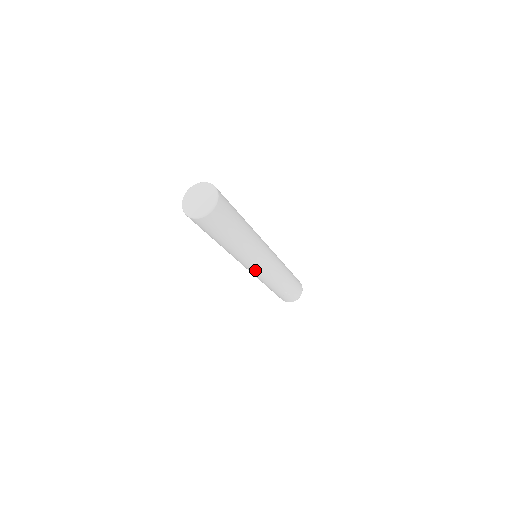
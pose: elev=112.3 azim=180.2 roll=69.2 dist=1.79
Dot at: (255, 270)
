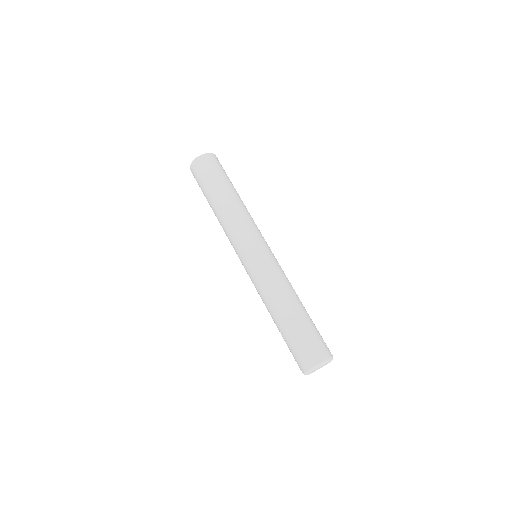
Dot at: (242, 260)
